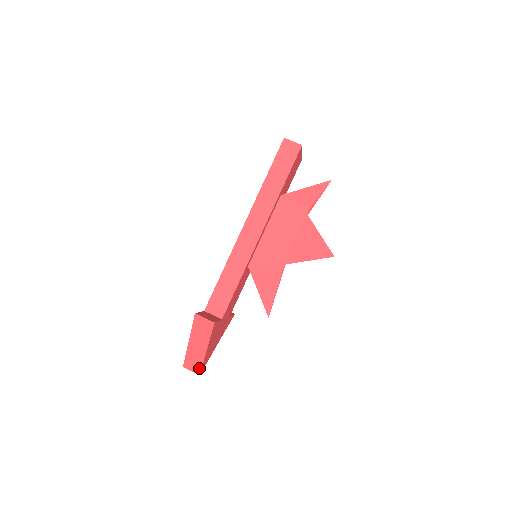
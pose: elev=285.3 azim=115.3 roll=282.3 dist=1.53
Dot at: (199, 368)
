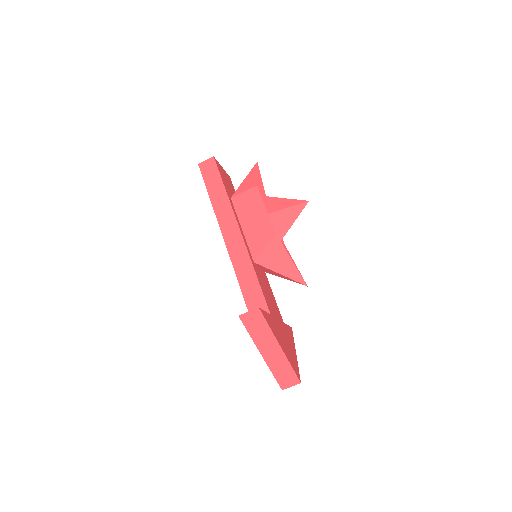
Dot at: (293, 375)
